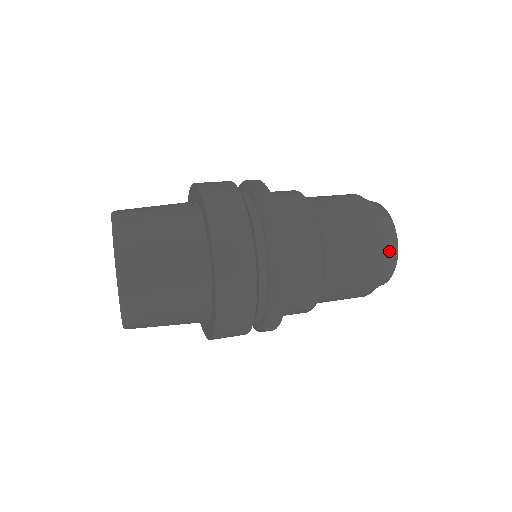
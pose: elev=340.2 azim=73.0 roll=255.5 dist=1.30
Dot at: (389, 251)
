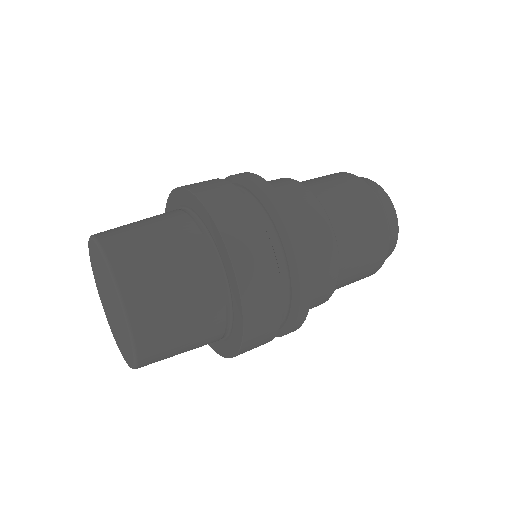
Dot at: occluded
